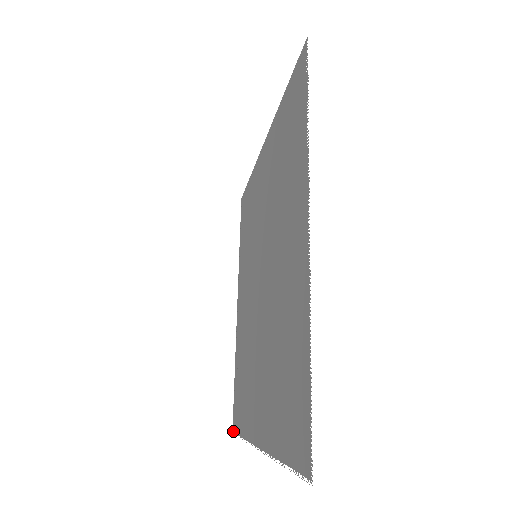
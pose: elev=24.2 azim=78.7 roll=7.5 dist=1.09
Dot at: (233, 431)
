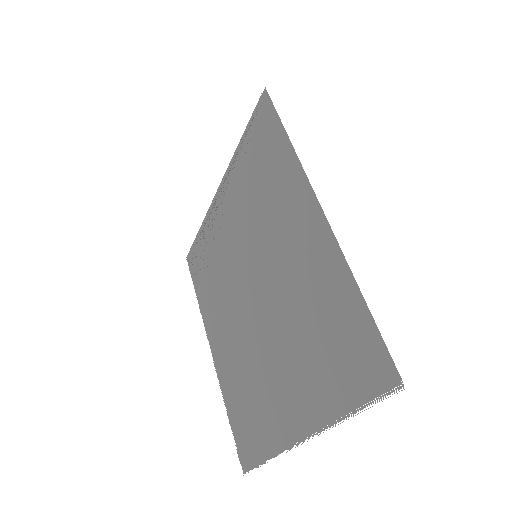
Dot at: occluded
